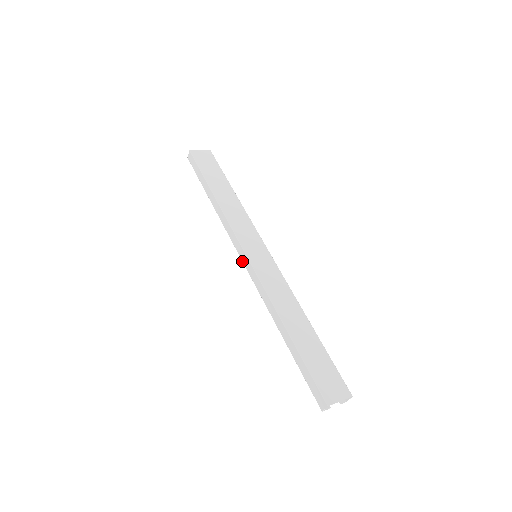
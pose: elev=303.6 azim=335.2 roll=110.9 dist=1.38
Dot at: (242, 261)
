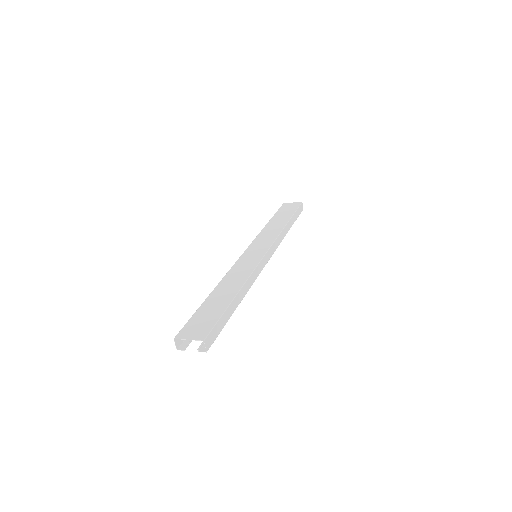
Dot at: occluded
